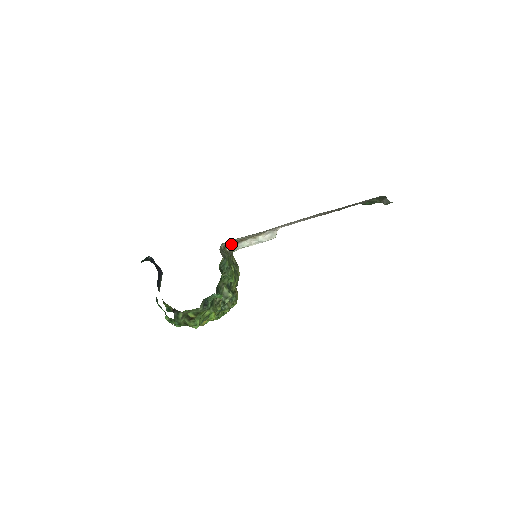
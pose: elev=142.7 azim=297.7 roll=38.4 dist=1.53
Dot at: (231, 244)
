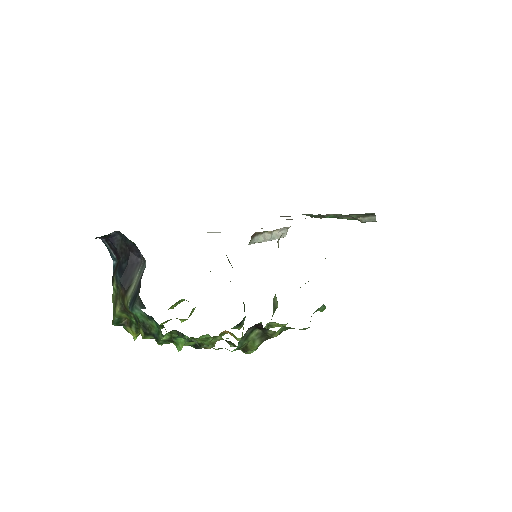
Dot at: (280, 237)
